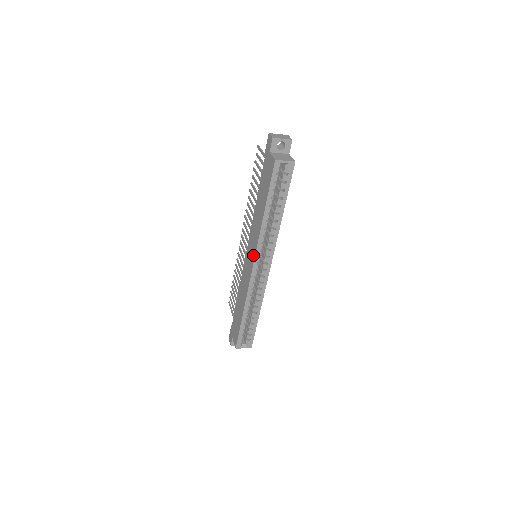
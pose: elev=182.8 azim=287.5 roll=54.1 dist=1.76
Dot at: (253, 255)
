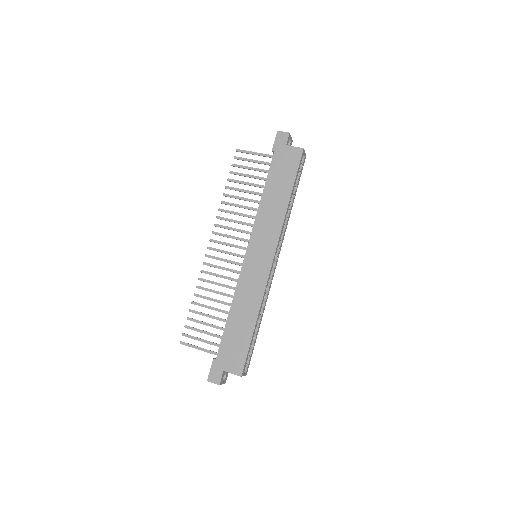
Dot at: (271, 247)
